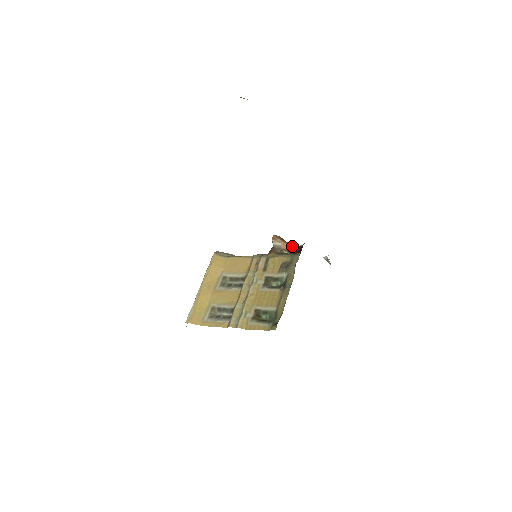
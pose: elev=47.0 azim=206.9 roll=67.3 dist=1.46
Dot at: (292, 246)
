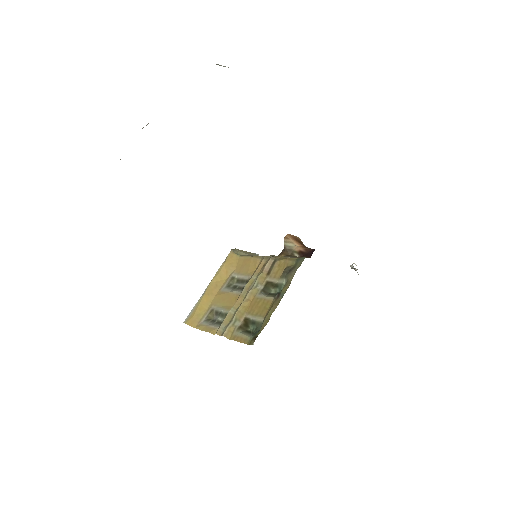
Dot at: (306, 248)
